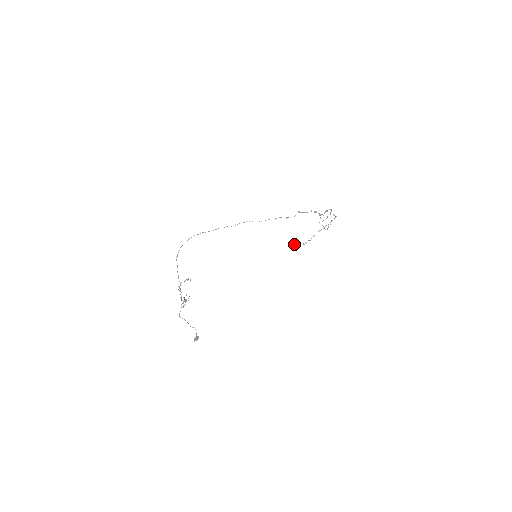
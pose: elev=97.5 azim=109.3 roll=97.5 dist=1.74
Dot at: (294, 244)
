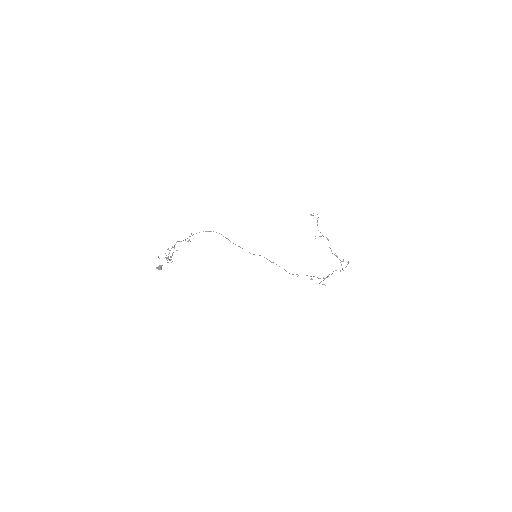
Dot at: (317, 214)
